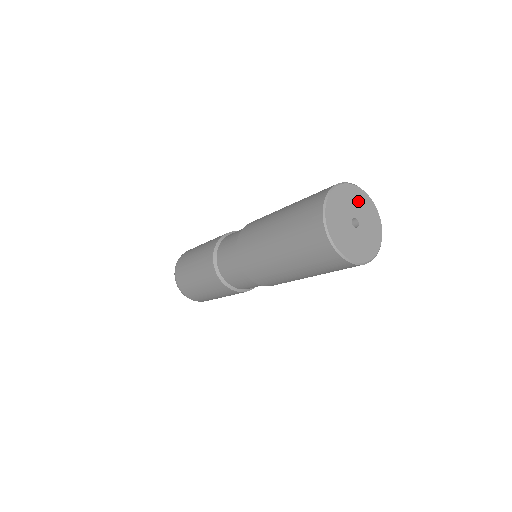
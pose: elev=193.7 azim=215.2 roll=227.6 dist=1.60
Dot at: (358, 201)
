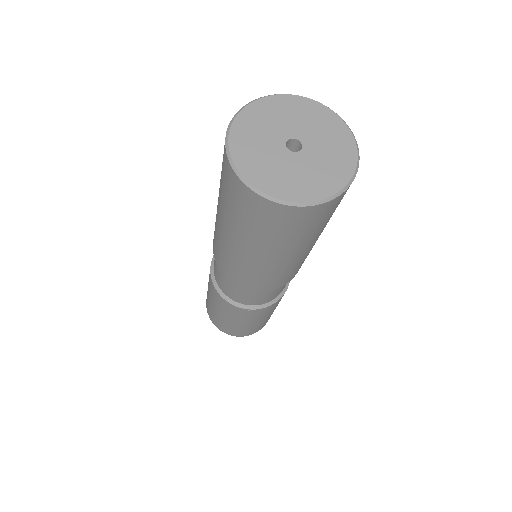
Dot at: (321, 126)
